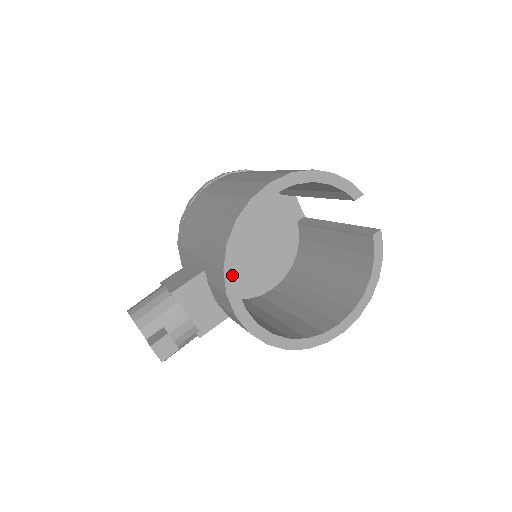
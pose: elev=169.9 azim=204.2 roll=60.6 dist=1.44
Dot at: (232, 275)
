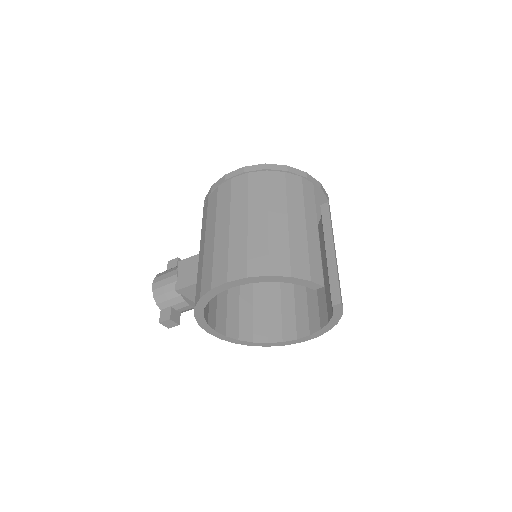
Dot at: (202, 319)
